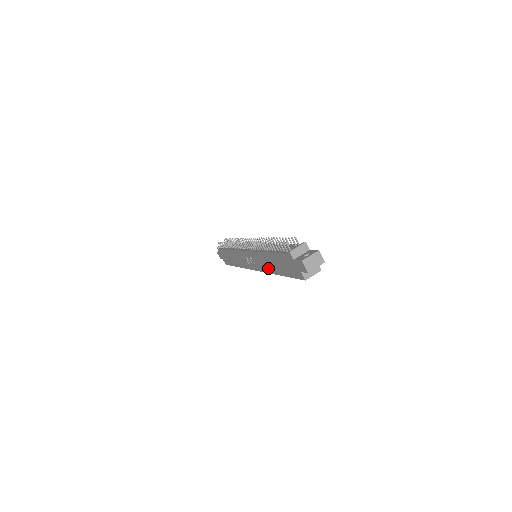
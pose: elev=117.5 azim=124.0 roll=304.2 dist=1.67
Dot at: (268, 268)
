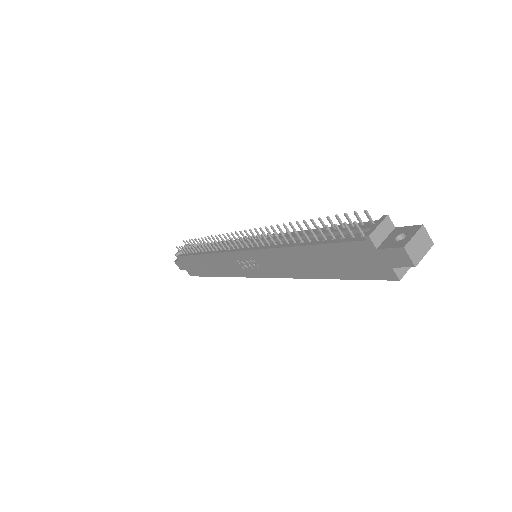
Dot at: (294, 271)
